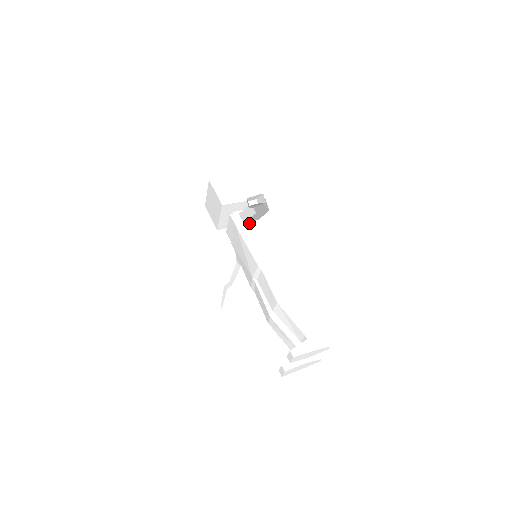
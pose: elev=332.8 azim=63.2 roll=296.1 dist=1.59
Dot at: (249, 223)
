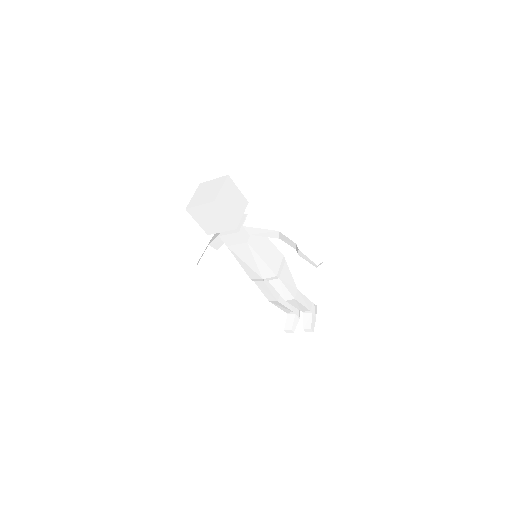
Dot at: occluded
